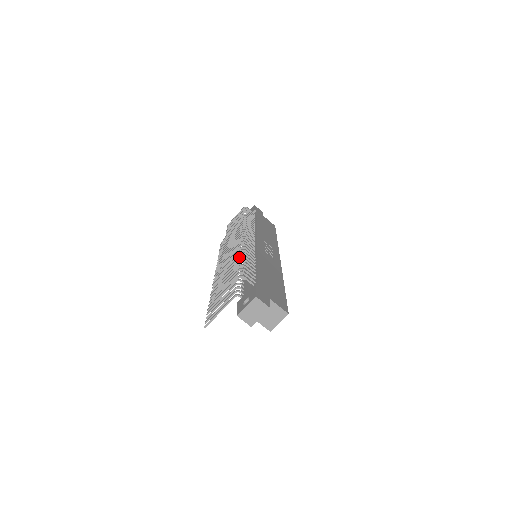
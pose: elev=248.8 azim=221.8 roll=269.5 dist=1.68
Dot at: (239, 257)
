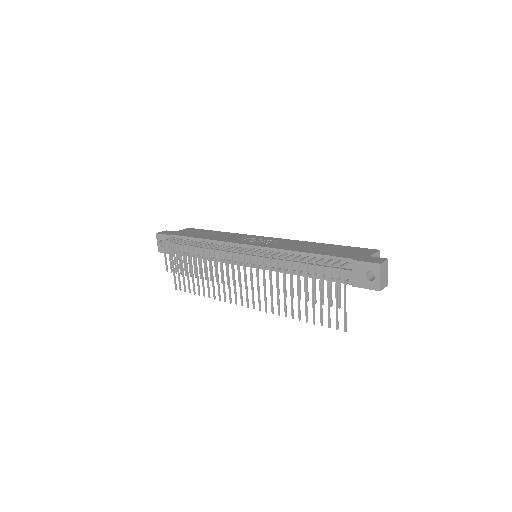
Dot at: (291, 265)
